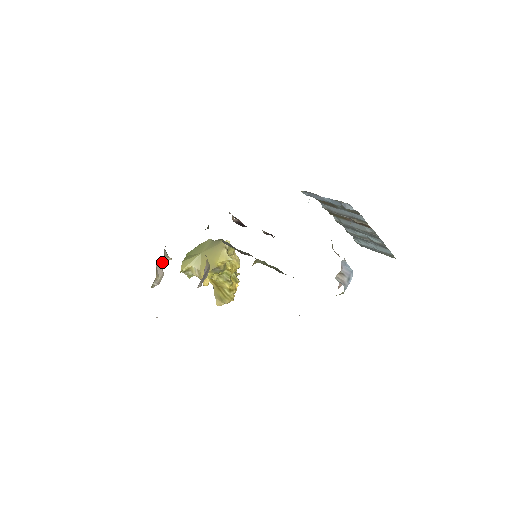
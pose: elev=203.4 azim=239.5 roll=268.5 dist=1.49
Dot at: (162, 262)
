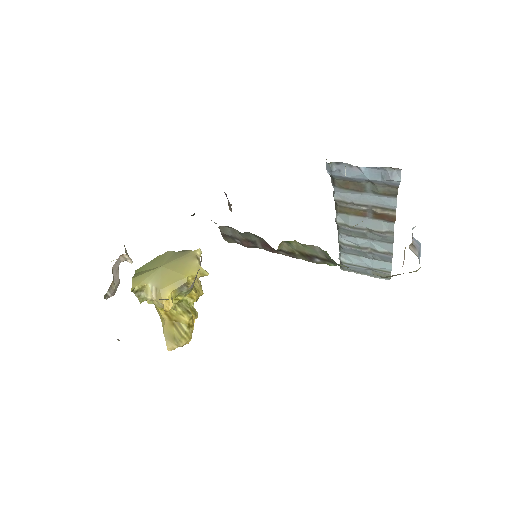
Dot at: (119, 264)
